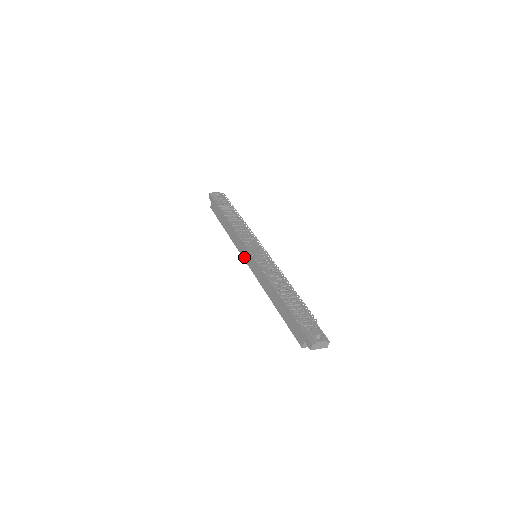
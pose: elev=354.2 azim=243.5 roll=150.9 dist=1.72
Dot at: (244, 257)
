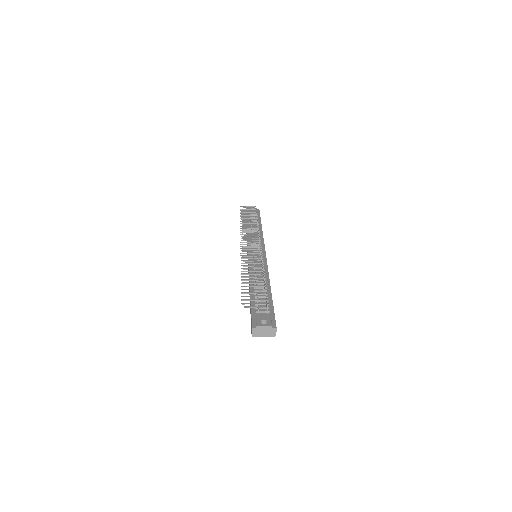
Dot at: occluded
